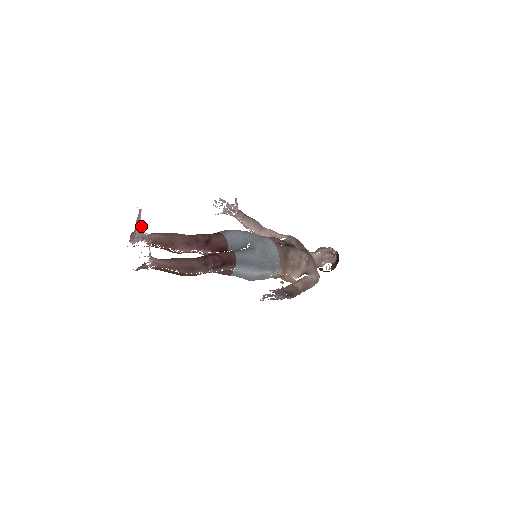
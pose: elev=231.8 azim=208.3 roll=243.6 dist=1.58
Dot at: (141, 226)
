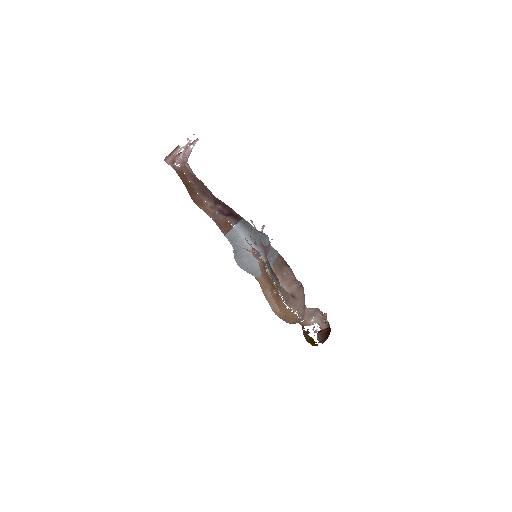
Dot at: (190, 153)
